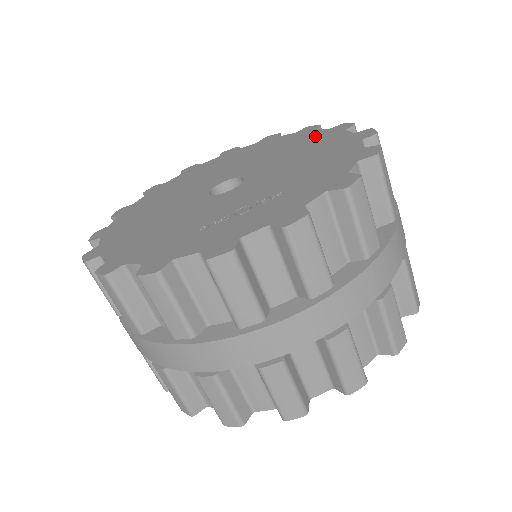
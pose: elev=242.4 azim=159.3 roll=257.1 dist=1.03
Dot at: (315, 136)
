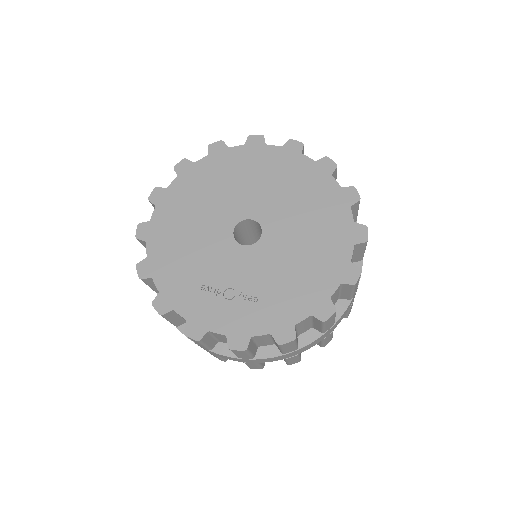
Dot at: (338, 223)
